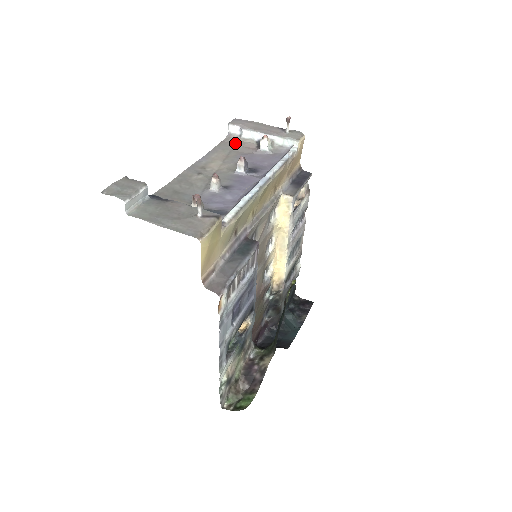
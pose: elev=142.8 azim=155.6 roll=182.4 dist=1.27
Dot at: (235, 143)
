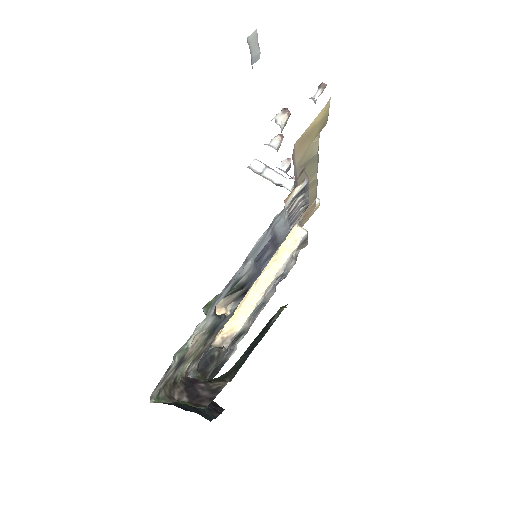
Dot at: (256, 173)
